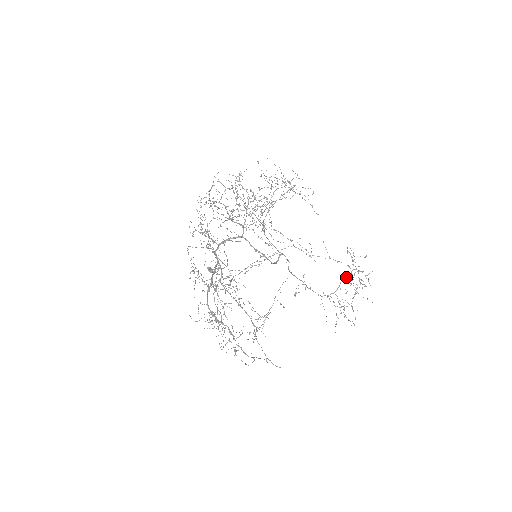
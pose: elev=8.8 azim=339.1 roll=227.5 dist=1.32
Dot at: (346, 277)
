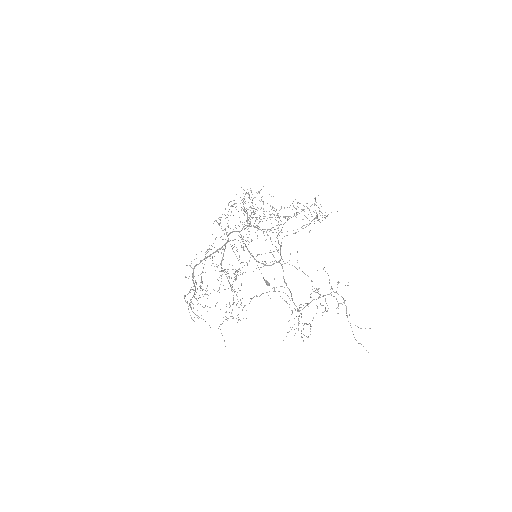
Dot at: occluded
